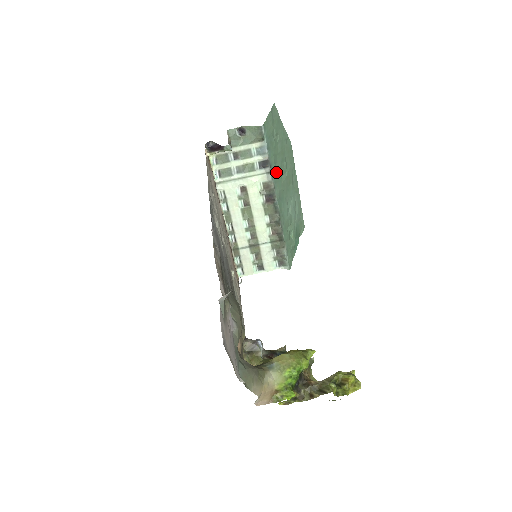
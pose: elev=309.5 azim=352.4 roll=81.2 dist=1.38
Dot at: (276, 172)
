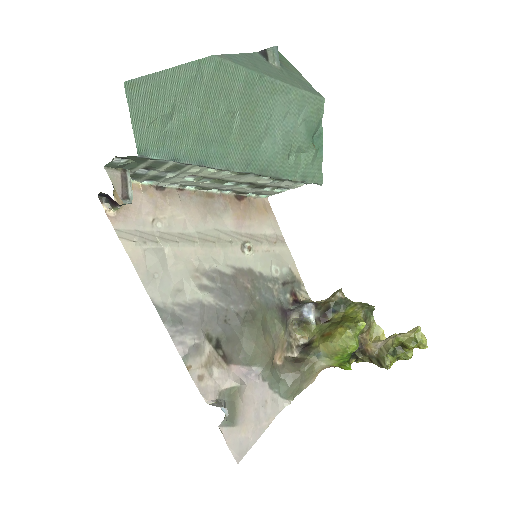
Dot at: (215, 151)
